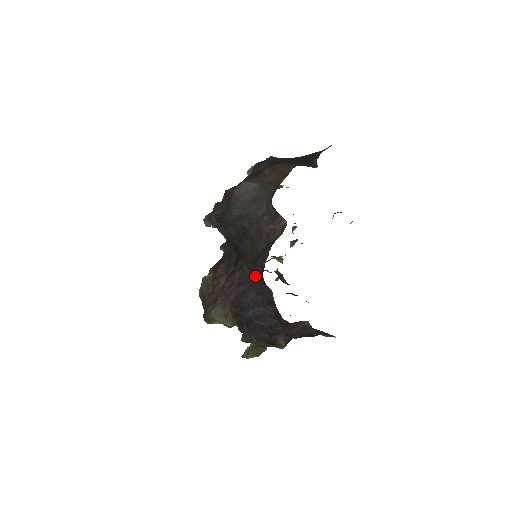
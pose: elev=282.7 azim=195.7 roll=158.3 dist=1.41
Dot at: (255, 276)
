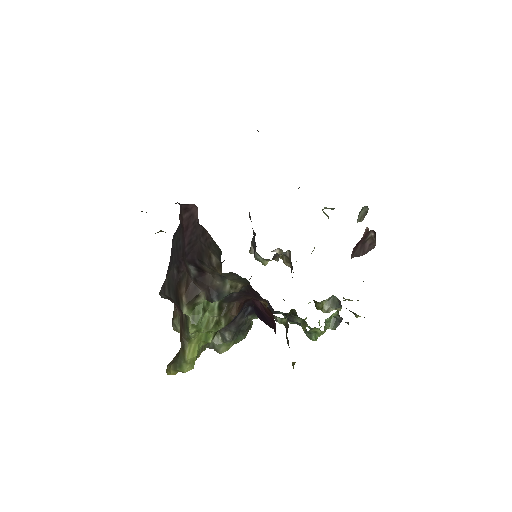
Dot at: occluded
